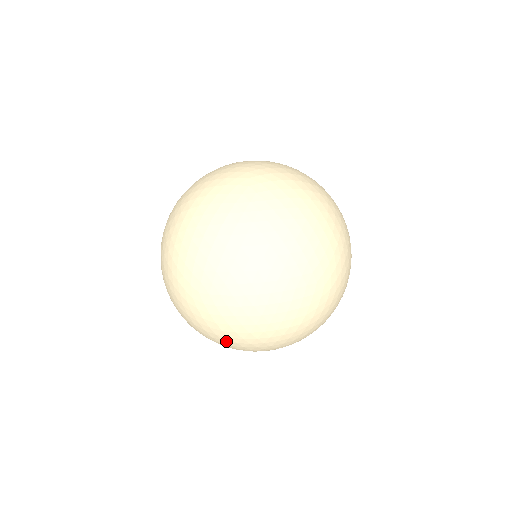
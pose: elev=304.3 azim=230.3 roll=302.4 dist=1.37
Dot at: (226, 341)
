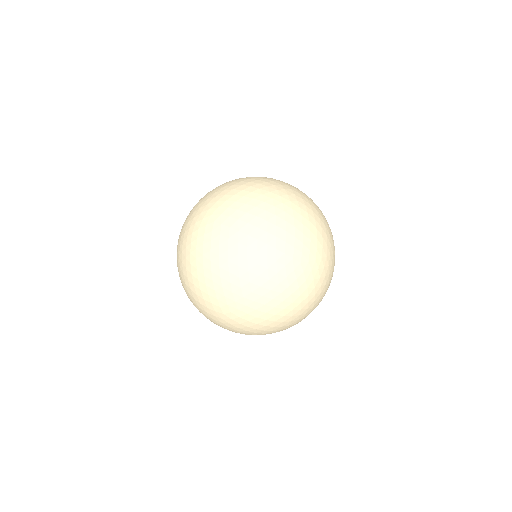
Dot at: (258, 250)
